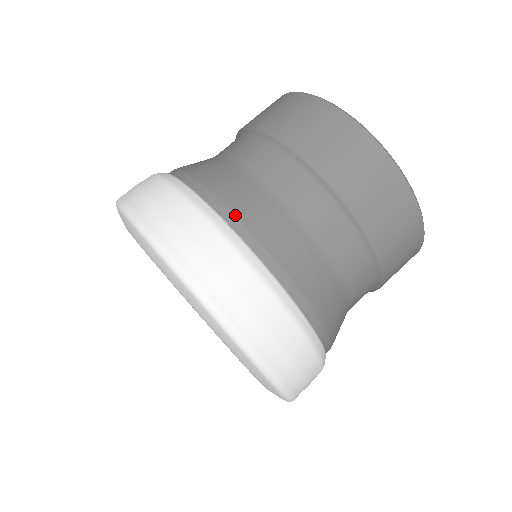
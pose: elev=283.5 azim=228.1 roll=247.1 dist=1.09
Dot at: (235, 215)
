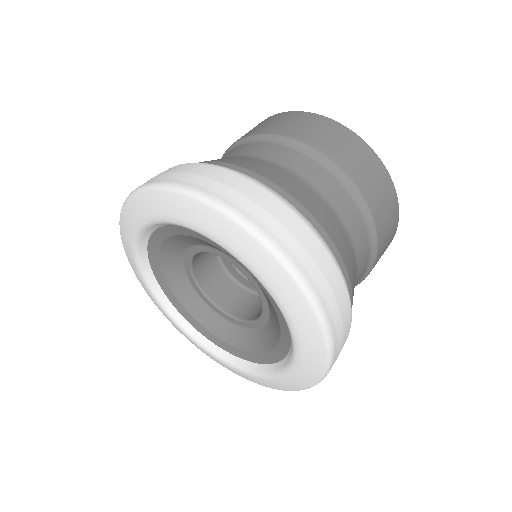
Dot at: (209, 161)
